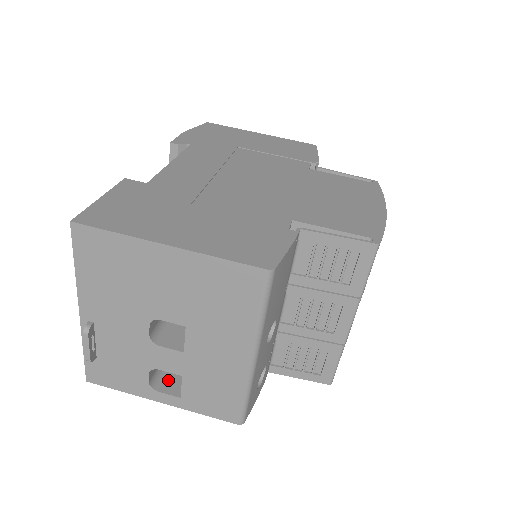
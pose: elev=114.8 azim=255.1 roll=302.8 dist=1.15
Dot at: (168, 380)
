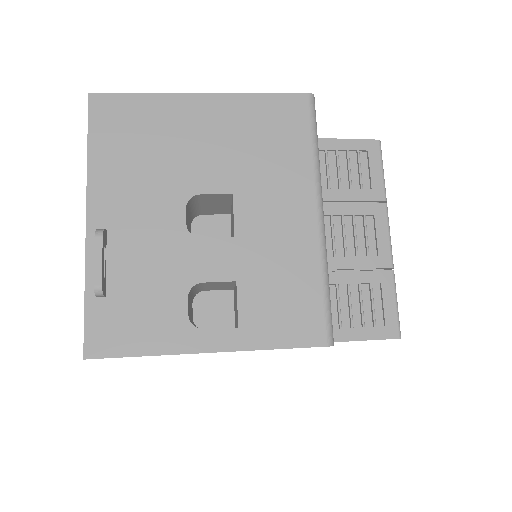
Dot at: occluded
